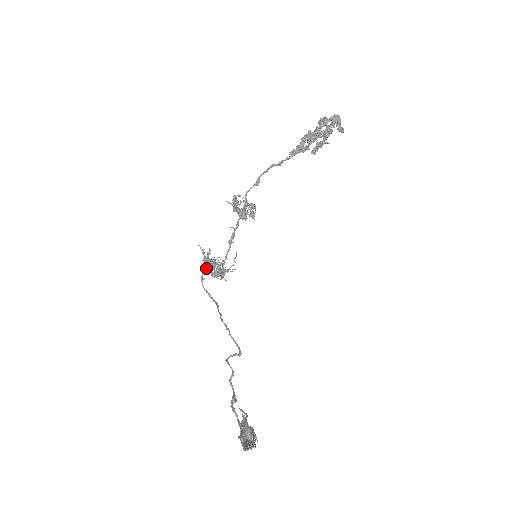
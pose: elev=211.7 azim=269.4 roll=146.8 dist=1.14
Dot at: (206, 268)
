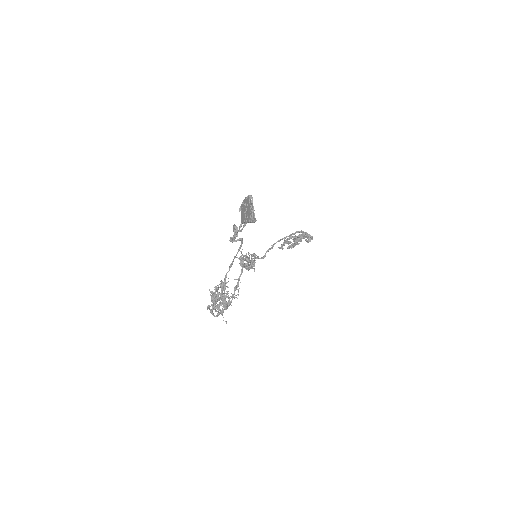
Dot at: (214, 293)
